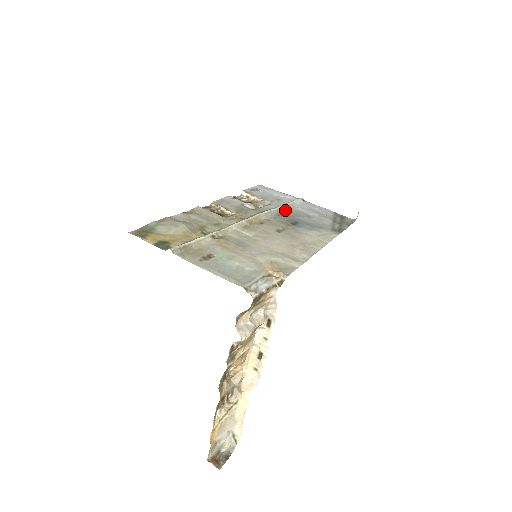
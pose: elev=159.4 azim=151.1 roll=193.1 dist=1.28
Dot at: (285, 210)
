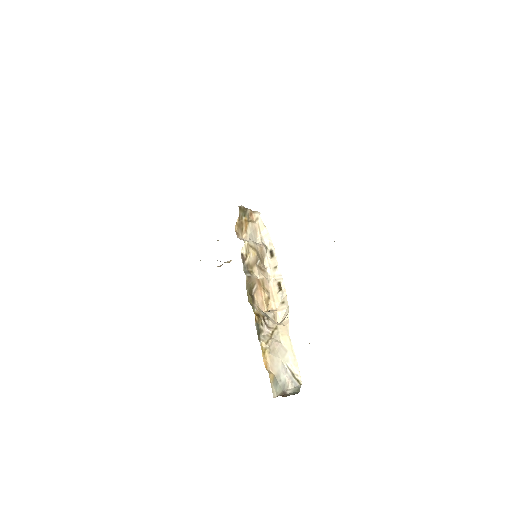
Dot at: occluded
